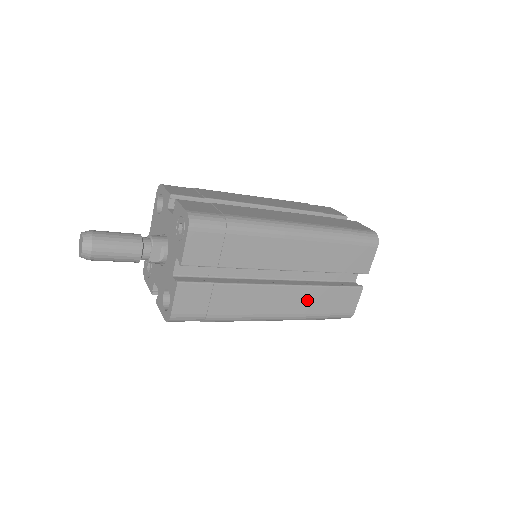
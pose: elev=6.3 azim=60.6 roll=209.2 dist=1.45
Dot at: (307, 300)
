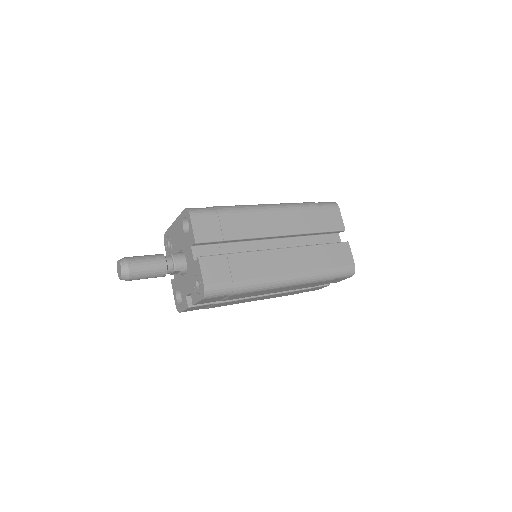
Dot at: occluded
